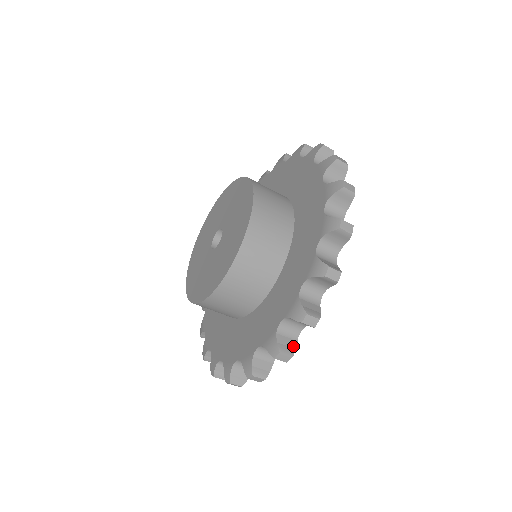
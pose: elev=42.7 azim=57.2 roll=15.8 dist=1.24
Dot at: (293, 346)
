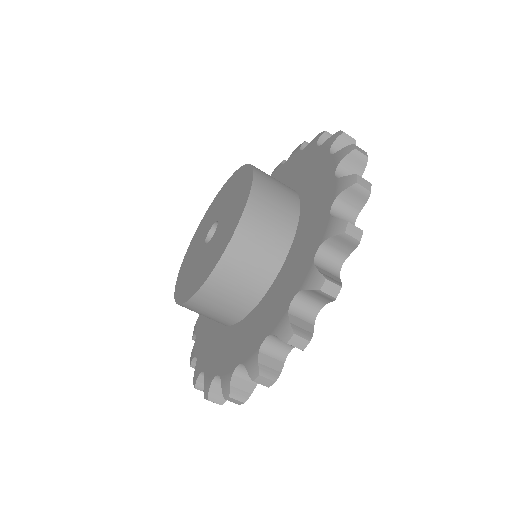
Dot at: (337, 280)
